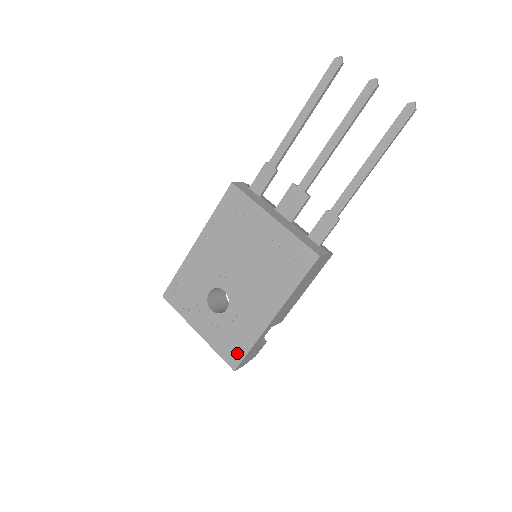
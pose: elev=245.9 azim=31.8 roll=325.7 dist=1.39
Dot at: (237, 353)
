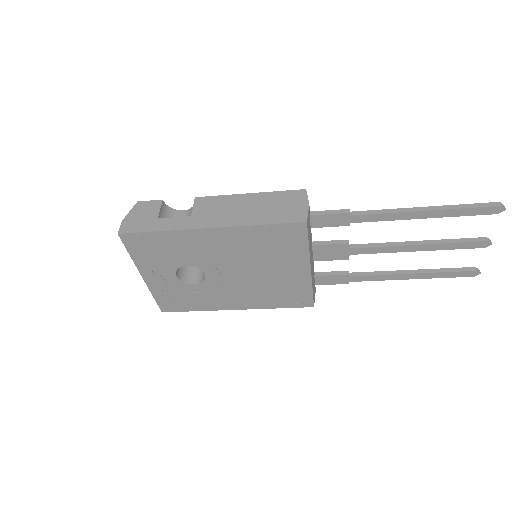
Dot at: (176, 307)
